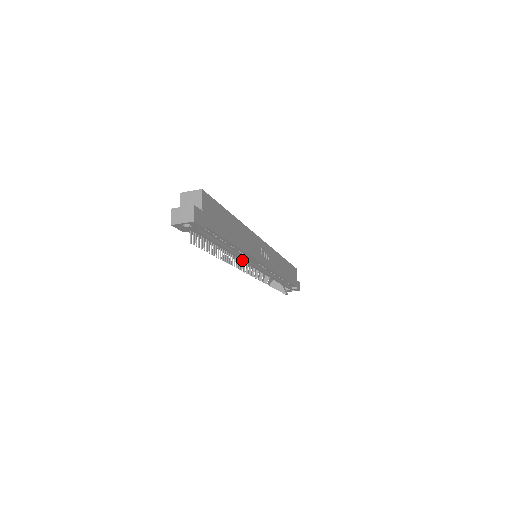
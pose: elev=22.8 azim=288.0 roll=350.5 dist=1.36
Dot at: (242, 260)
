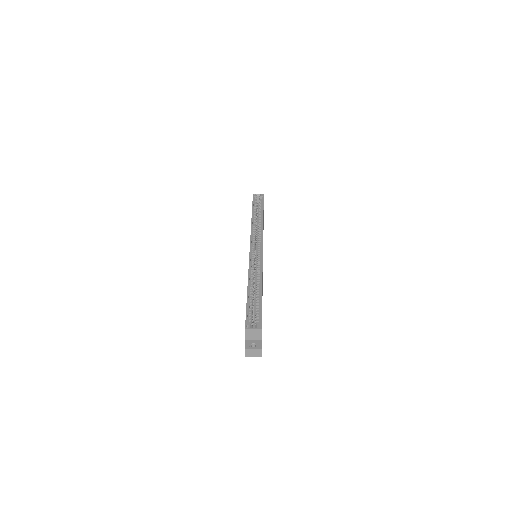
Dot at: occluded
